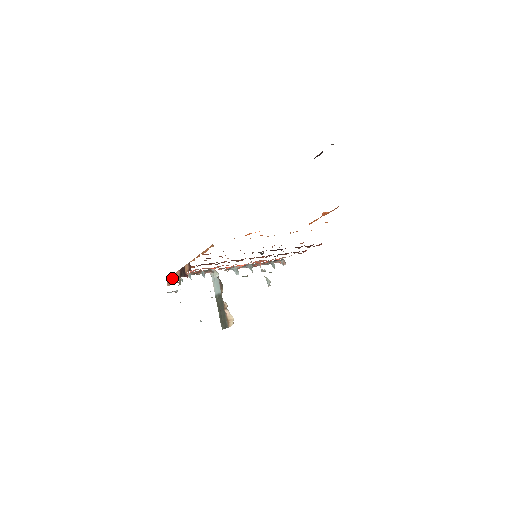
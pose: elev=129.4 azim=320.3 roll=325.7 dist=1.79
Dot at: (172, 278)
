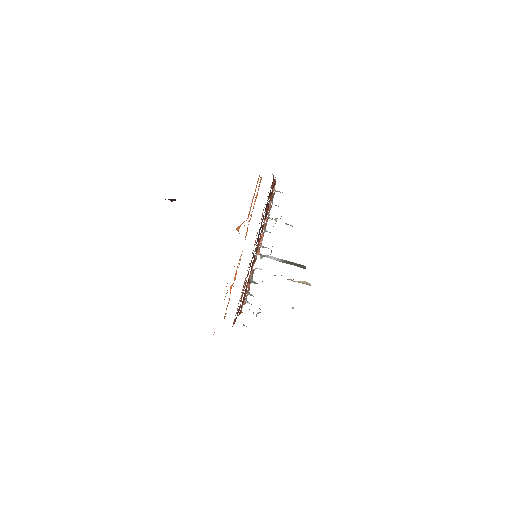
Dot at: occluded
